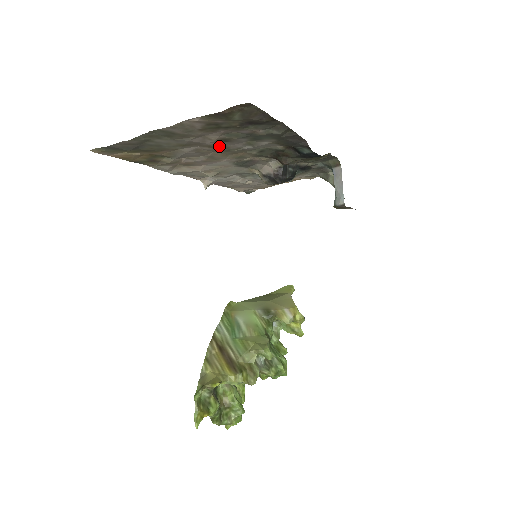
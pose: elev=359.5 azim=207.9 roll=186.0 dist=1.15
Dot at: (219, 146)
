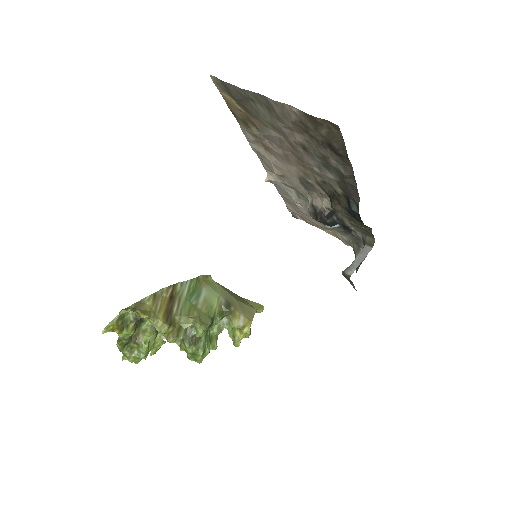
Dot at: (297, 150)
